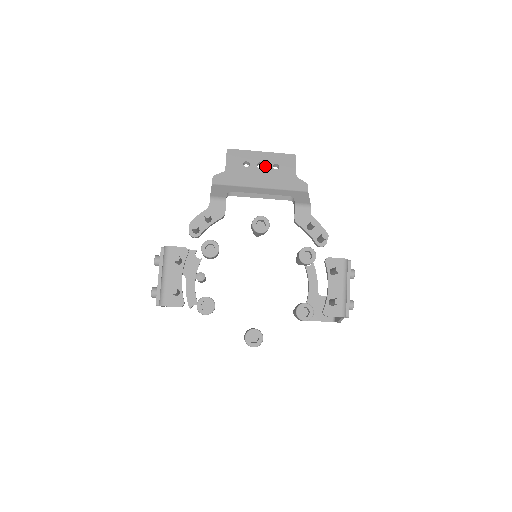
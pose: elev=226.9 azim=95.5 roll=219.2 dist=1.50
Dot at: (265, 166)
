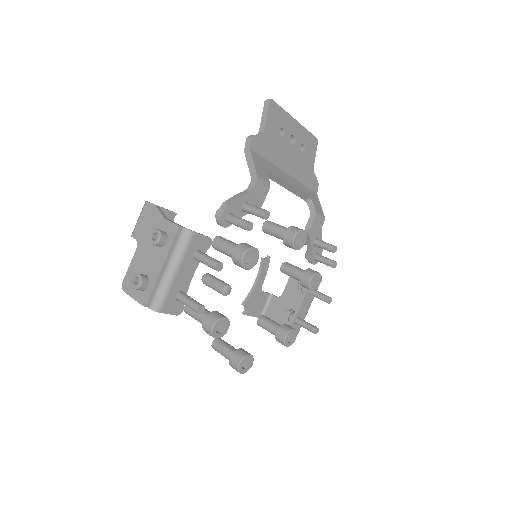
Dot at: (295, 143)
